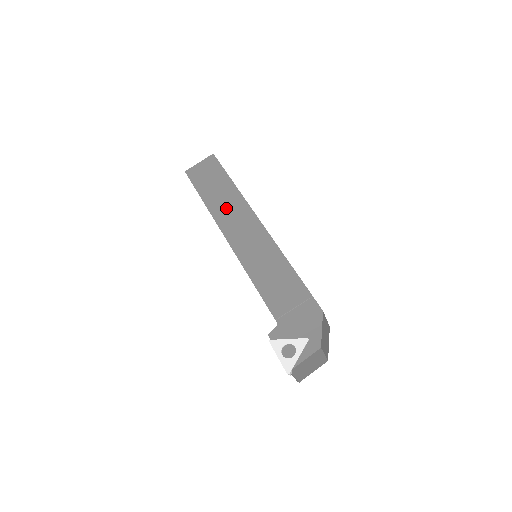
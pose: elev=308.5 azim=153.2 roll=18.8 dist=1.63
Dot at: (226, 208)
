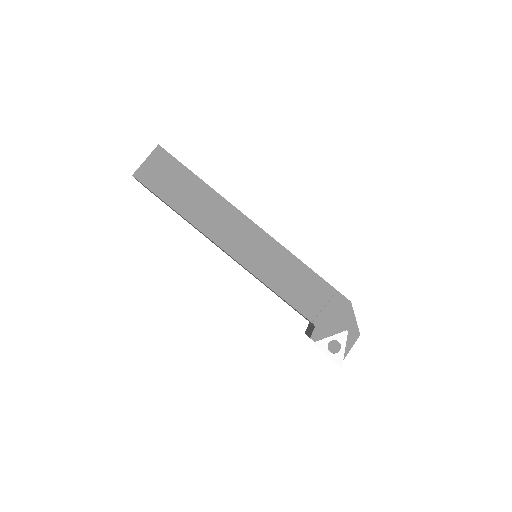
Dot at: (209, 215)
